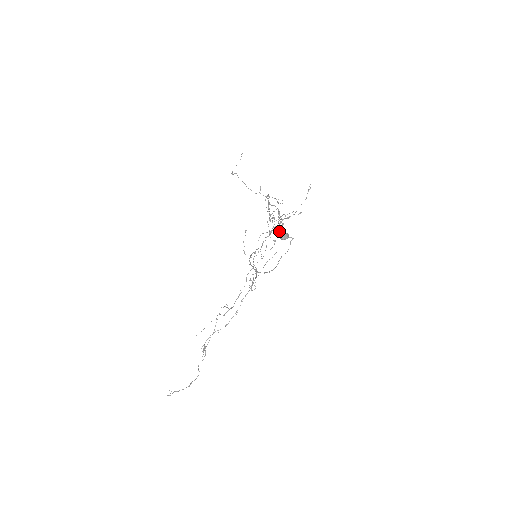
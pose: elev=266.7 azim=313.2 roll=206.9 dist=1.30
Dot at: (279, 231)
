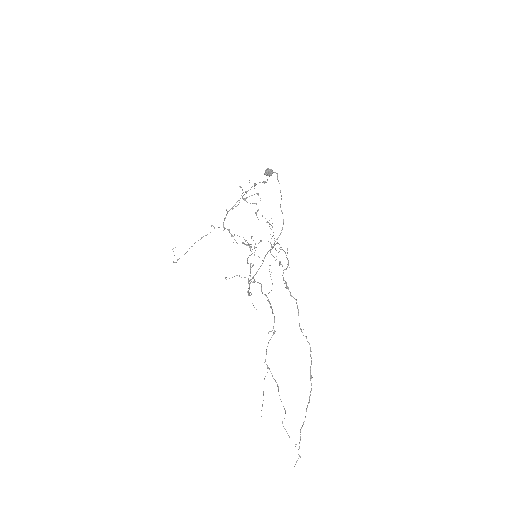
Dot at: (260, 200)
